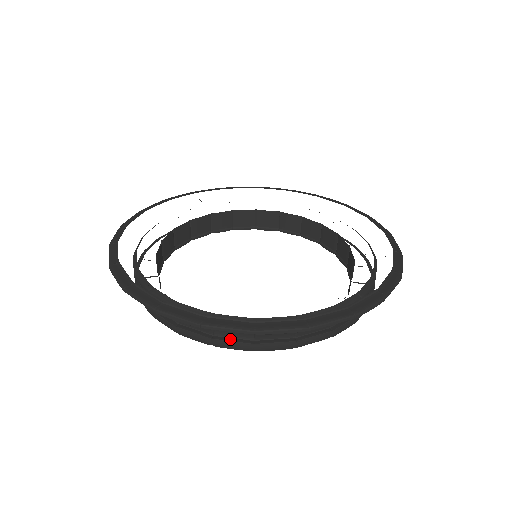
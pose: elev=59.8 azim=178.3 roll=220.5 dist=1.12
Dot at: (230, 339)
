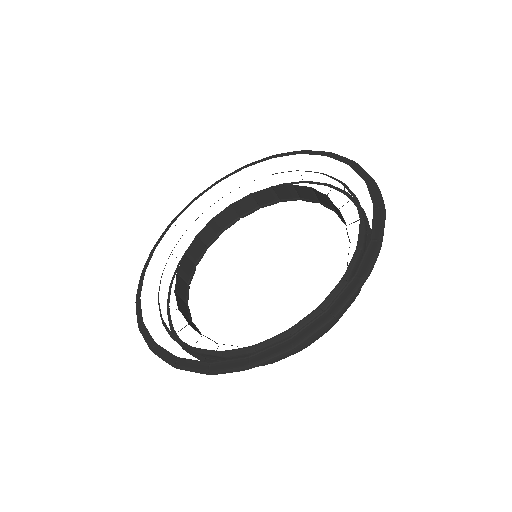
Dot at: occluded
